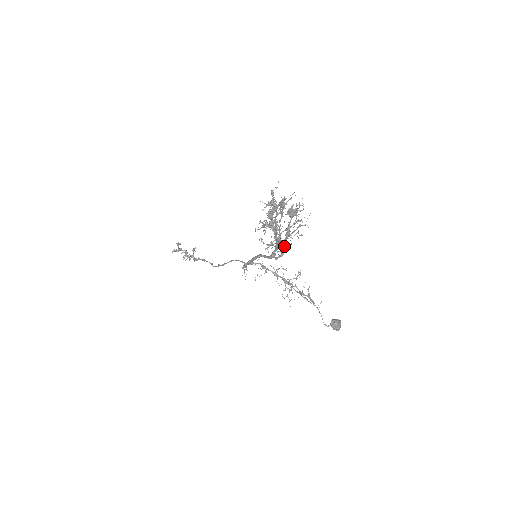
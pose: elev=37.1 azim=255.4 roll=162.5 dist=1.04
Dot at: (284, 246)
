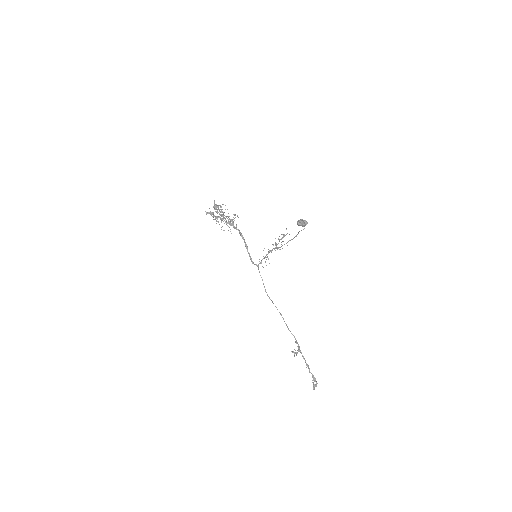
Dot at: (222, 215)
